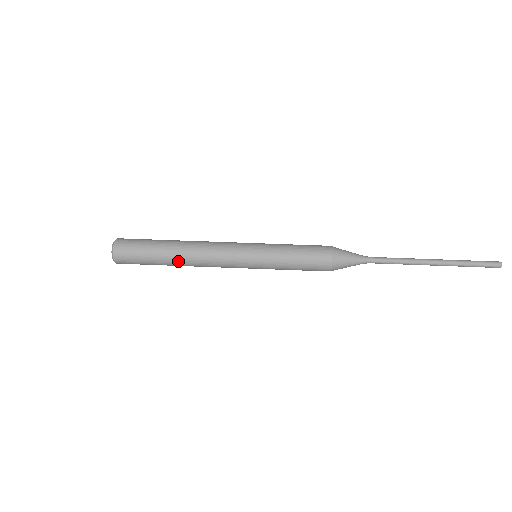
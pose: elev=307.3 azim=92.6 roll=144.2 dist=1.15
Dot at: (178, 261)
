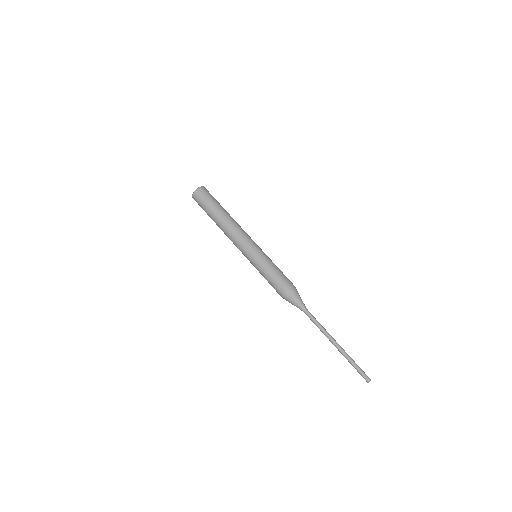
Dot at: (218, 224)
